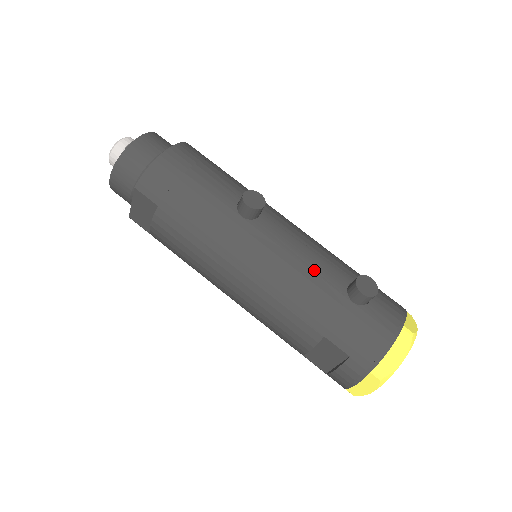
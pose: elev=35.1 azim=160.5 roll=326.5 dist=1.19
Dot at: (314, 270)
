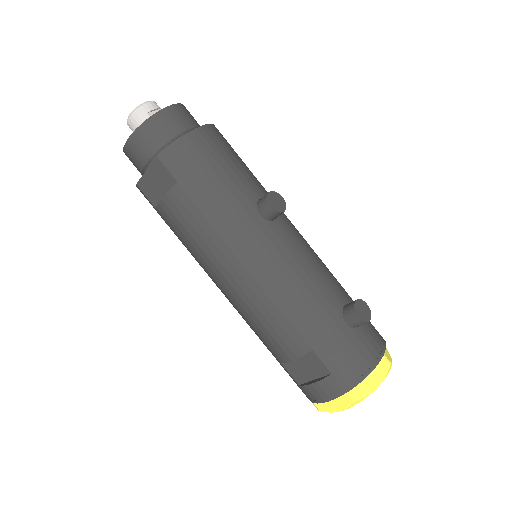
Dot at: (317, 284)
